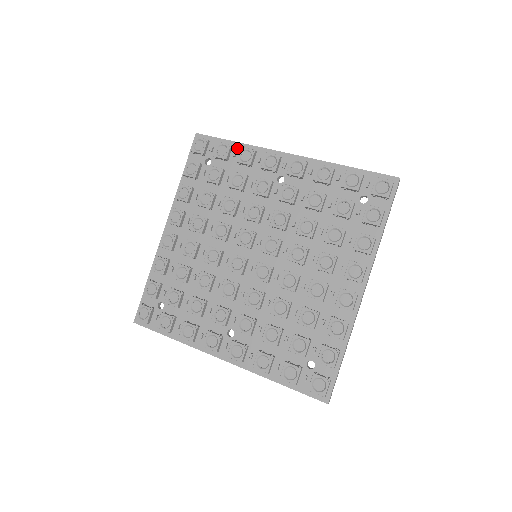
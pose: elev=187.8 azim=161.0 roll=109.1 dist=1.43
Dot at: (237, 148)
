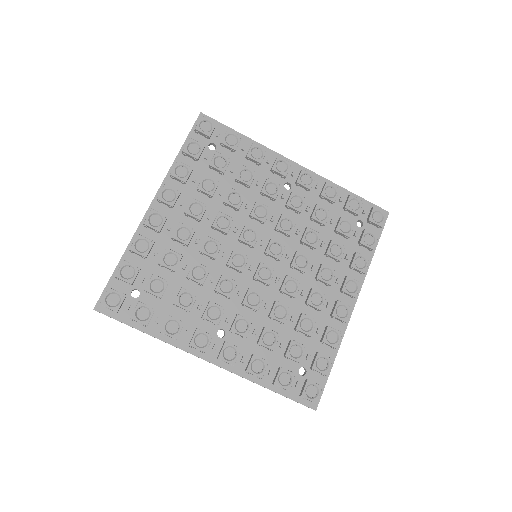
Dot at: (246, 142)
